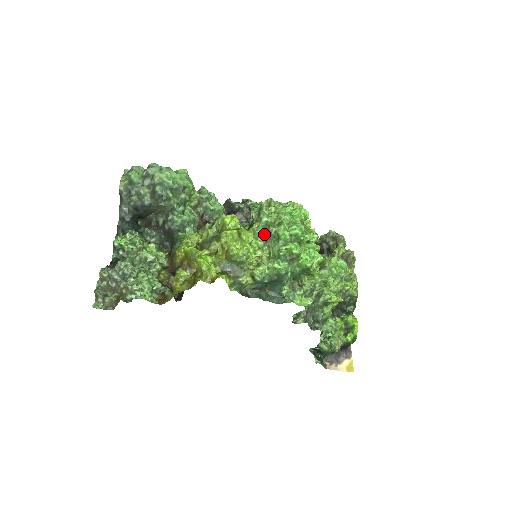
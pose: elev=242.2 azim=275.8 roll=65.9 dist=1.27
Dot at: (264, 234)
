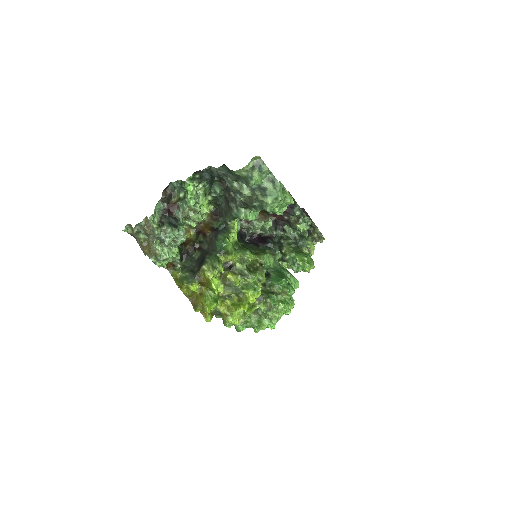
Dot at: (258, 311)
